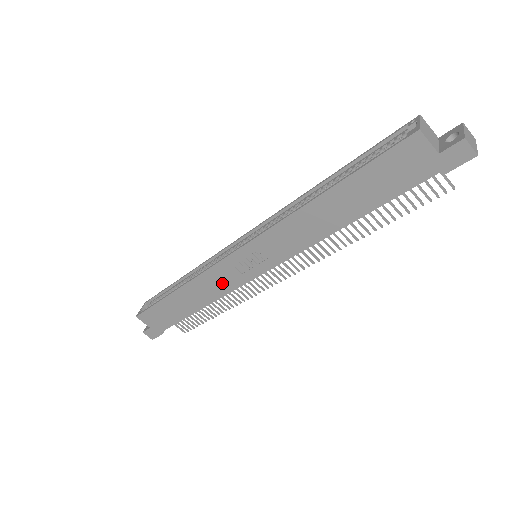
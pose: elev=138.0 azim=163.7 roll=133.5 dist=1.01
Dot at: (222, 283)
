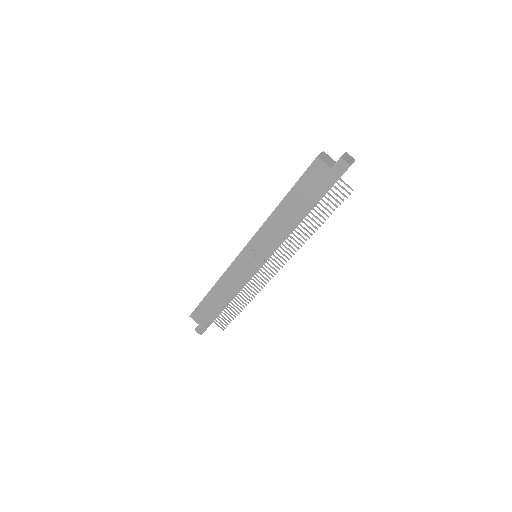
Dot at: (237, 278)
